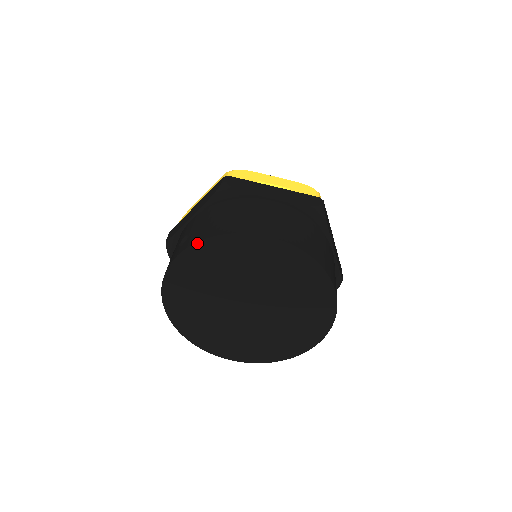
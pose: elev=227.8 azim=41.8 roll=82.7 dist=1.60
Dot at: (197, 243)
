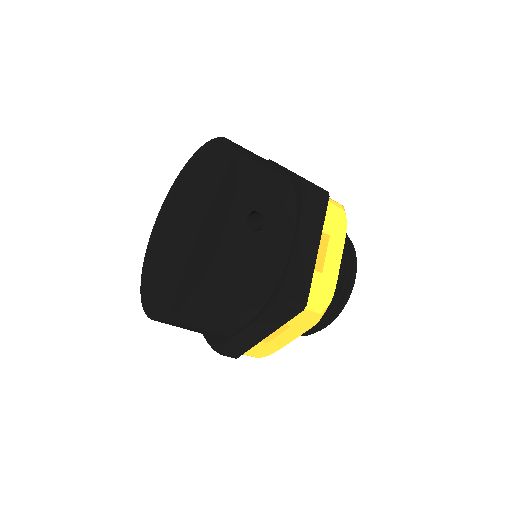
Dot at: (158, 217)
